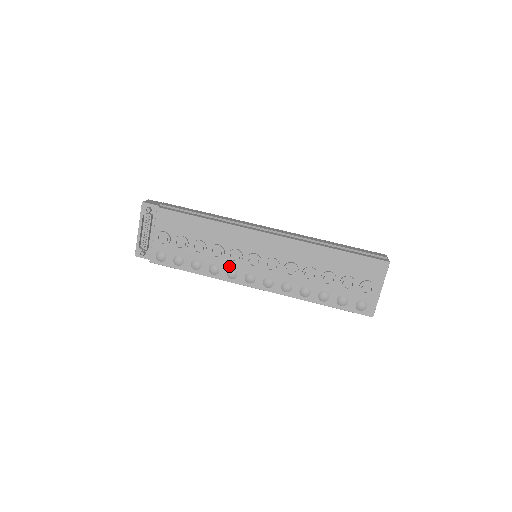
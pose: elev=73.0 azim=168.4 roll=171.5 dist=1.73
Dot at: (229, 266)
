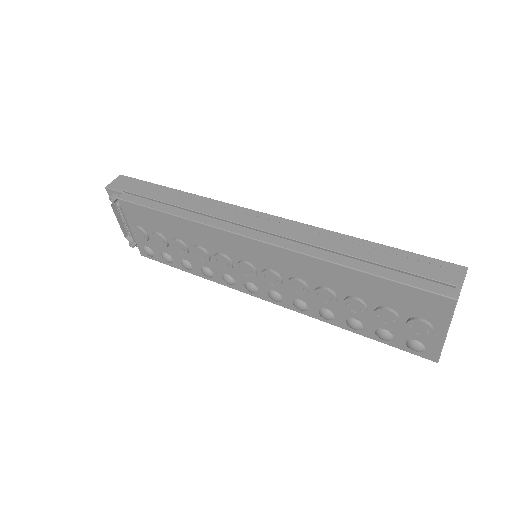
Dot at: (222, 271)
